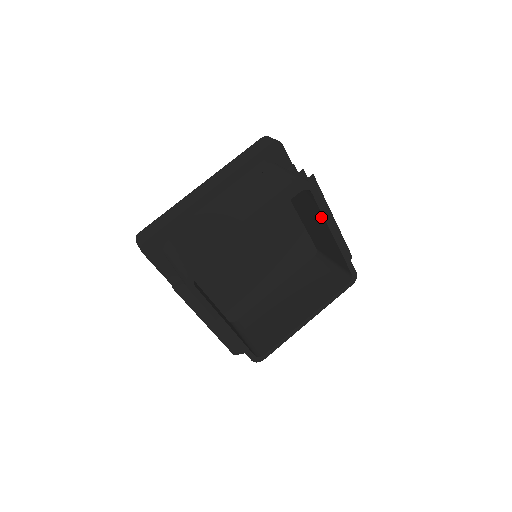
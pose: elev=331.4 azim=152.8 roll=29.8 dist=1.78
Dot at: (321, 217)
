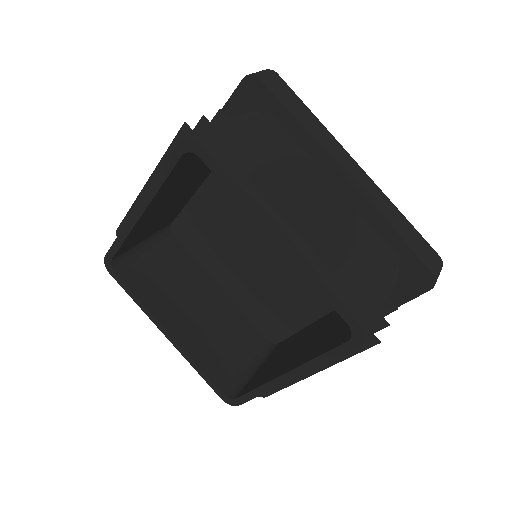
Dot at: occluded
